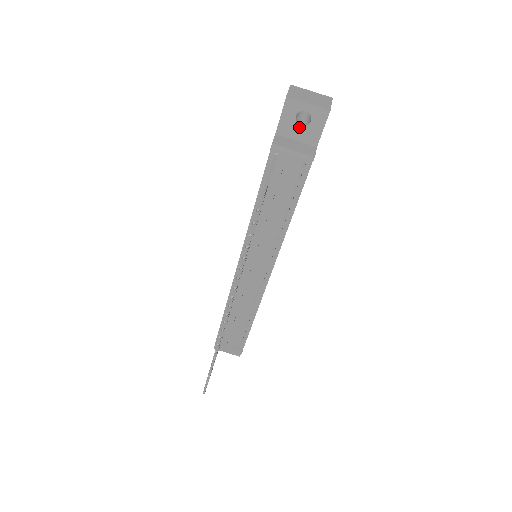
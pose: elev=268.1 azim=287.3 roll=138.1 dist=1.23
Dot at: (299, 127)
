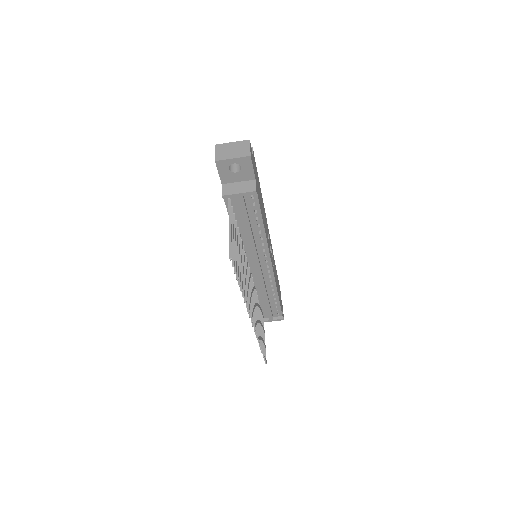
Dot at: (235, 174)
